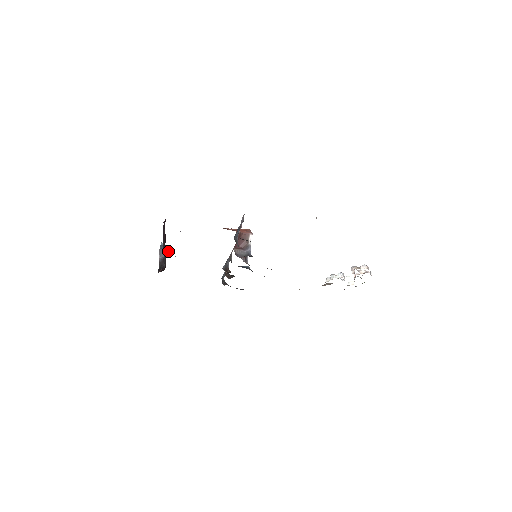
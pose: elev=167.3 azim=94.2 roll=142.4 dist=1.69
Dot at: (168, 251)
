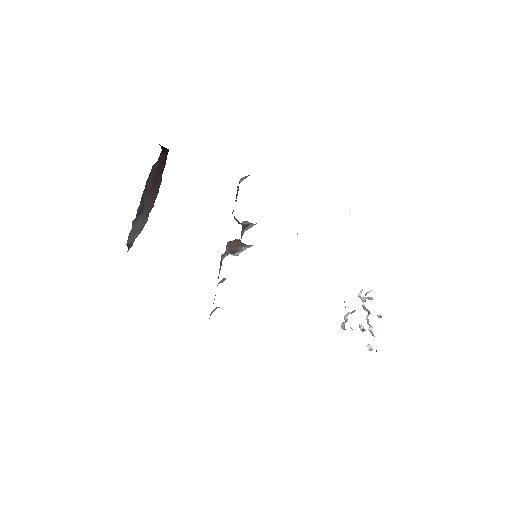
Dot at: occluded
